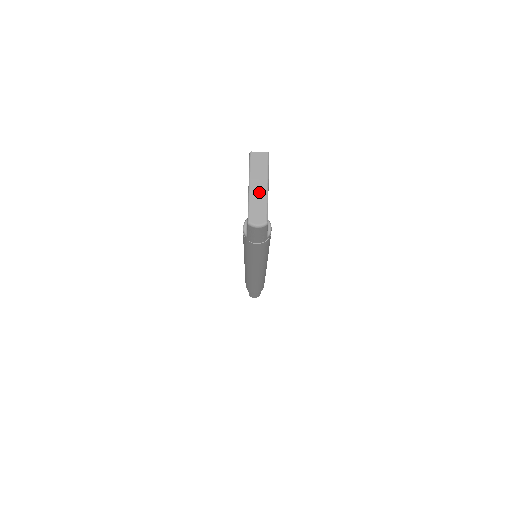
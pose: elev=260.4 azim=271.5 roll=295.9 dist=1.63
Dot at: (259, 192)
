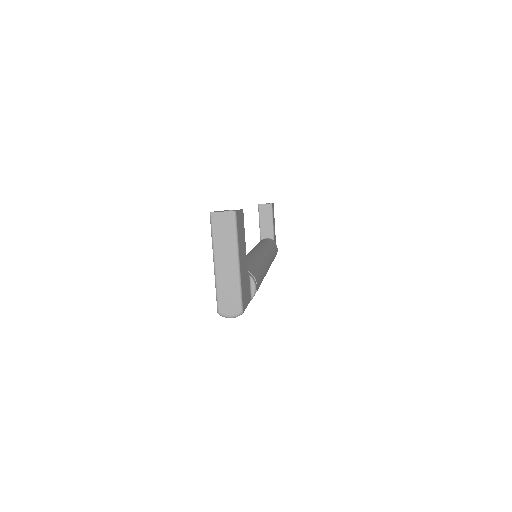
Dot at: (228, 271)
